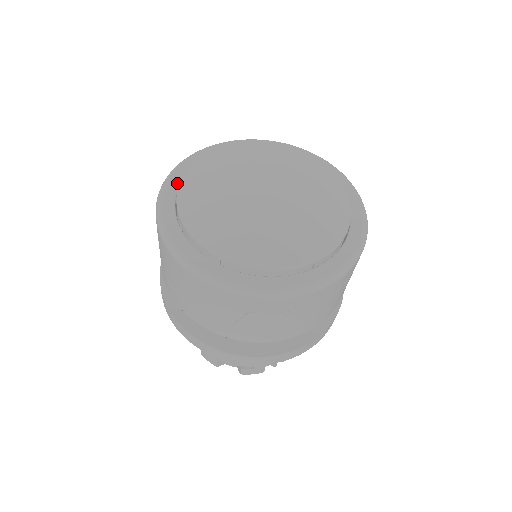
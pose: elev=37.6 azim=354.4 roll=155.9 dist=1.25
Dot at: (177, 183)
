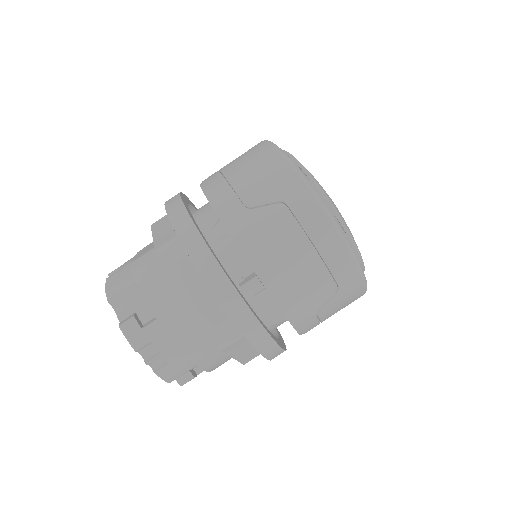
Dot at: occluded
